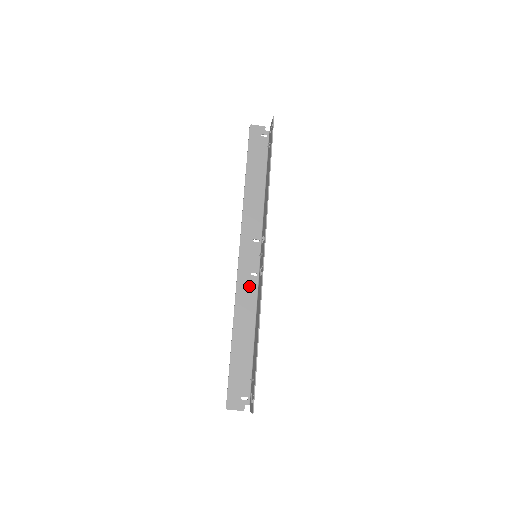
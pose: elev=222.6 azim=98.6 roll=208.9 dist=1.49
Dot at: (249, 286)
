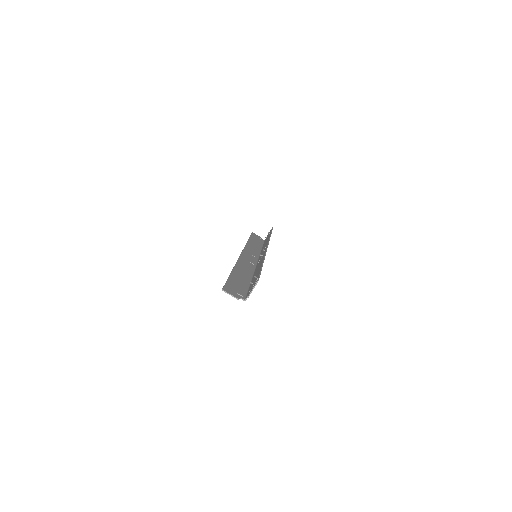
Dot at: (248, 264)
